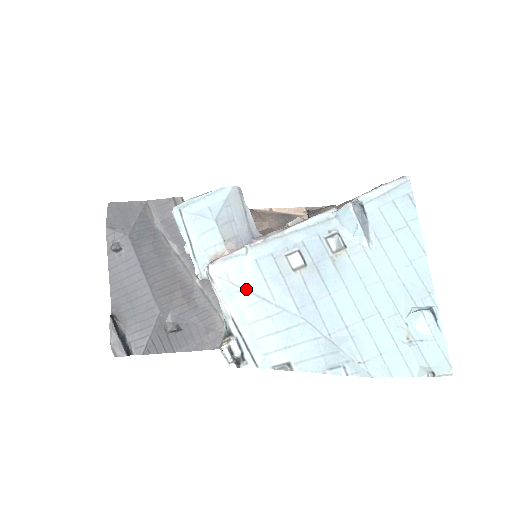
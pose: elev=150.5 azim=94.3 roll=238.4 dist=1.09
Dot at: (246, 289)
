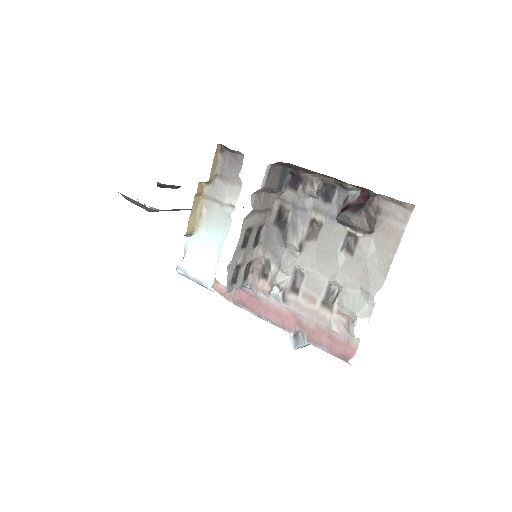
Dot at: occluded
